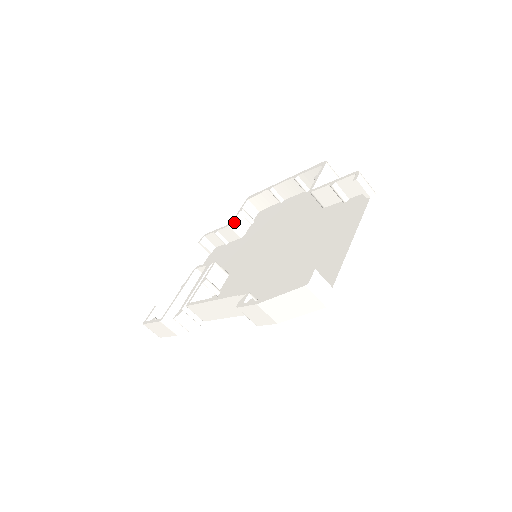
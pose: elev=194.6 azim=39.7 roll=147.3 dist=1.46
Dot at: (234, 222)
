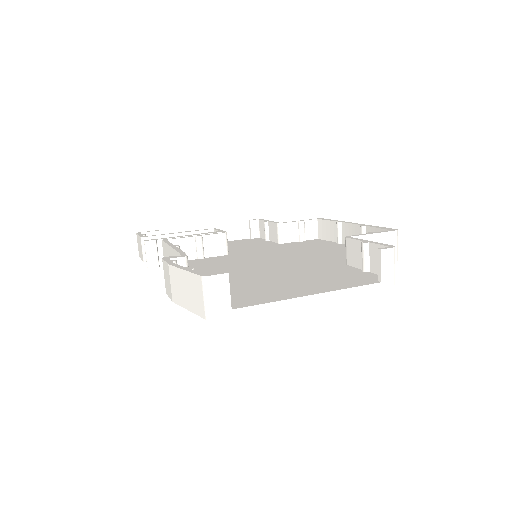
Dot at: (284, 224)
